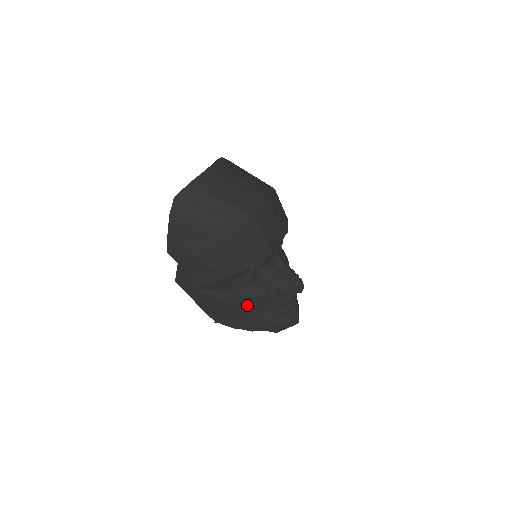
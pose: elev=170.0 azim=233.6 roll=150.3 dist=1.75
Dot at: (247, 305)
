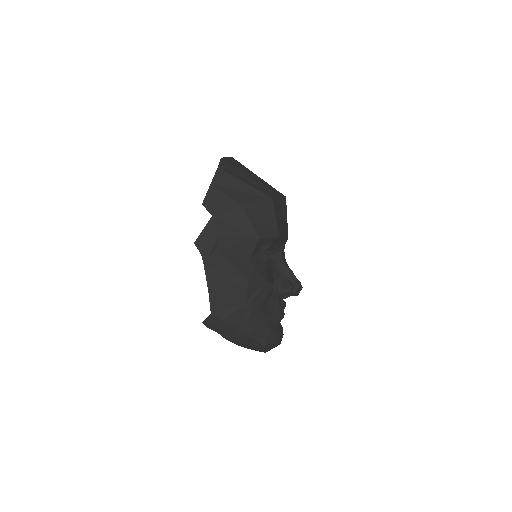
Dot at: (257, 291)
